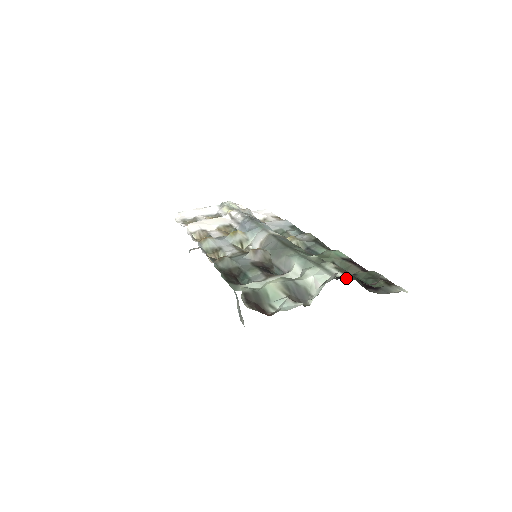
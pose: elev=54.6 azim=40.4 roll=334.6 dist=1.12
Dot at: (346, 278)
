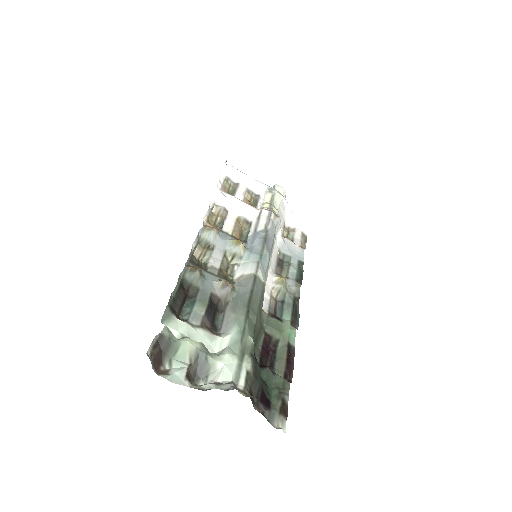
Dot at: (261, 374)
